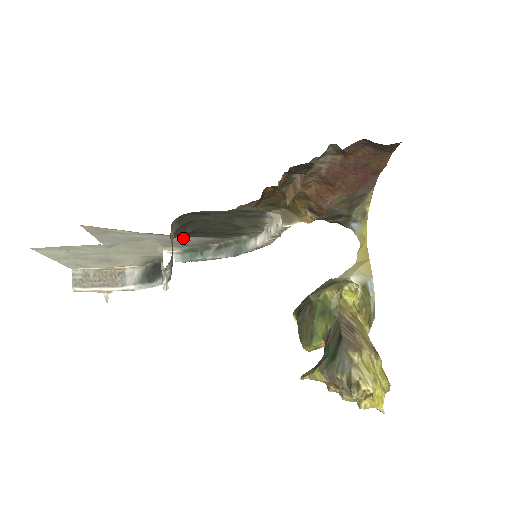
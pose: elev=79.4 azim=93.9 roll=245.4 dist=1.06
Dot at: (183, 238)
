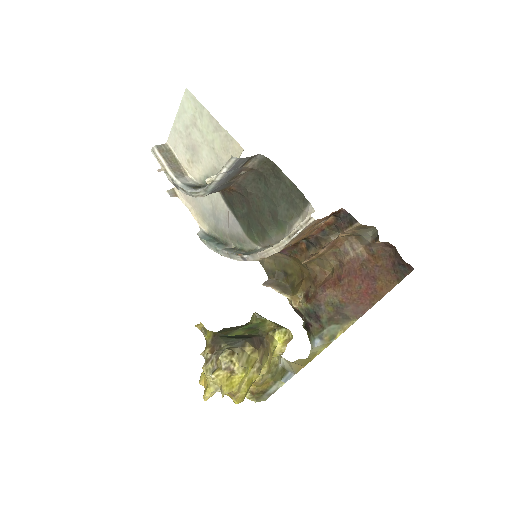
Dot at: (227, 213)
